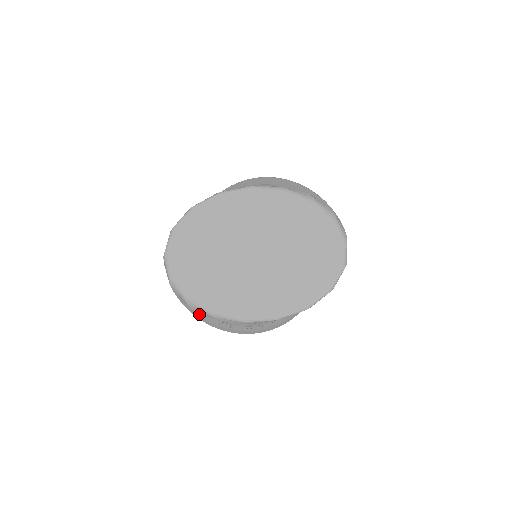
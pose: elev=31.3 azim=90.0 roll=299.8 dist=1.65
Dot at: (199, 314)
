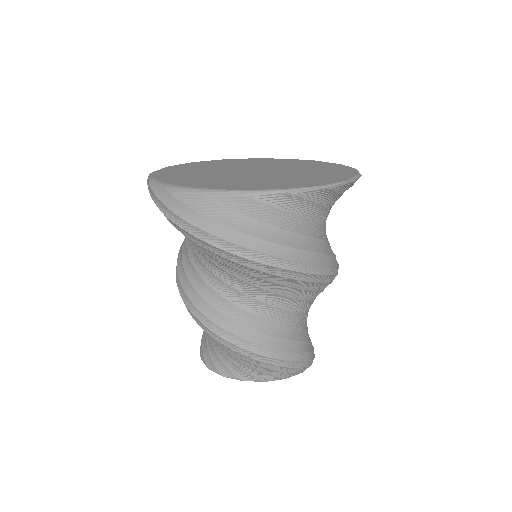
Dot at: (179, 198)
